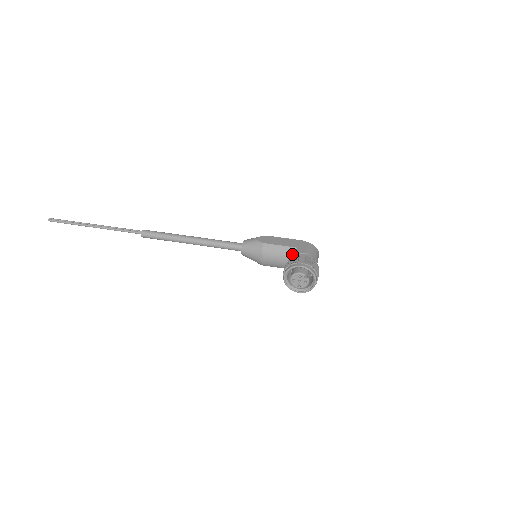
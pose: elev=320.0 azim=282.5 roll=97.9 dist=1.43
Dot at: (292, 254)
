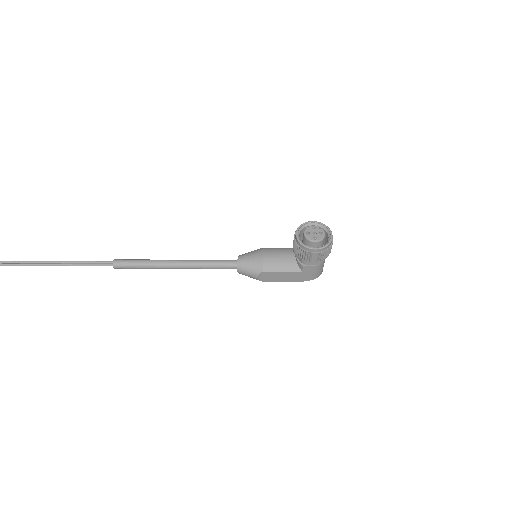
Dot at: occluded
